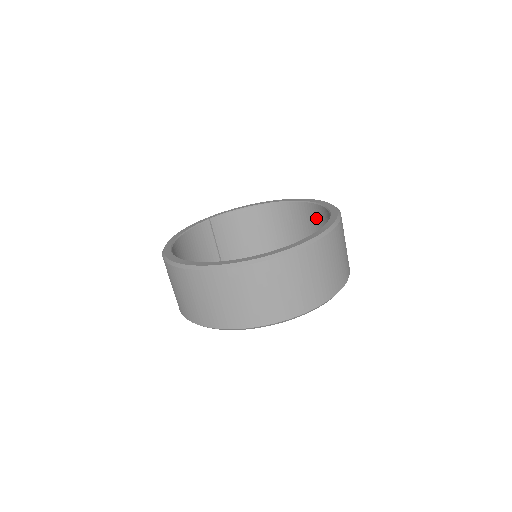
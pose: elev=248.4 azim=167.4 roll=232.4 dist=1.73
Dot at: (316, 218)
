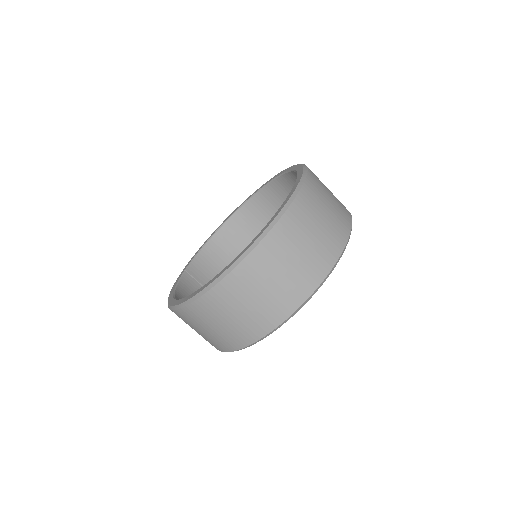
Dot at: (275, 198)
